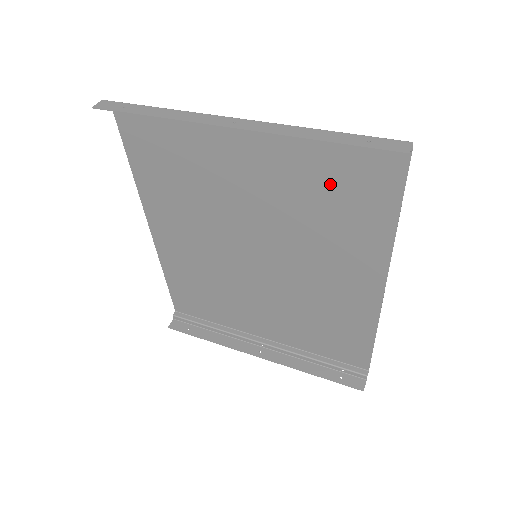
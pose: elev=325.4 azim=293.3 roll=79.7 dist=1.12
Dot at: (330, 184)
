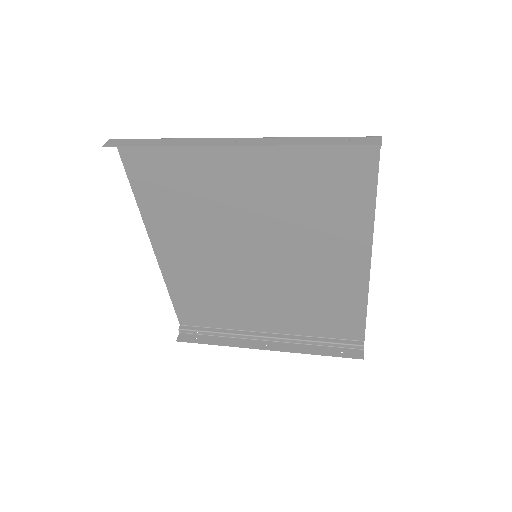
Dot at: (317, 181)
